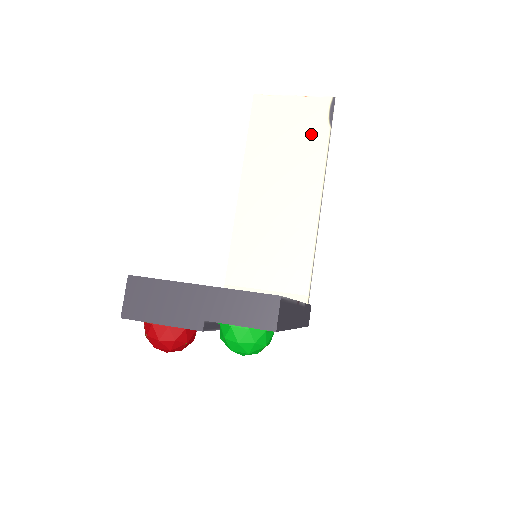
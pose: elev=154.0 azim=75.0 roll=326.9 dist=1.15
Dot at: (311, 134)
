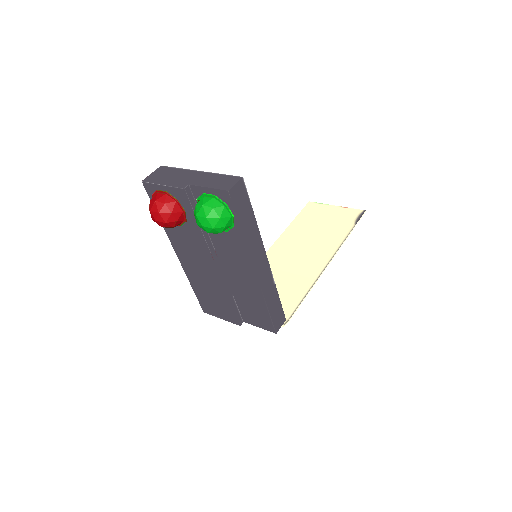
Dot at: (339, 226)
